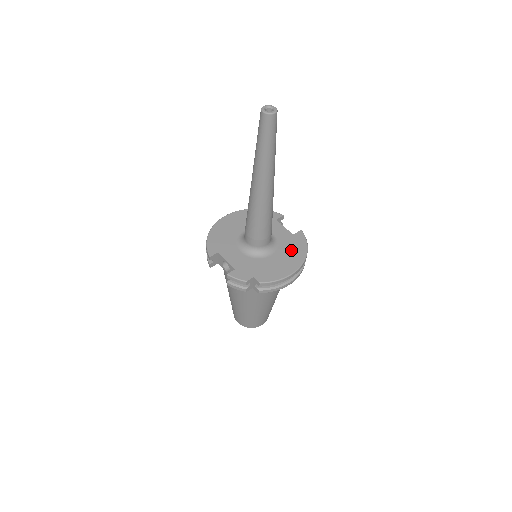
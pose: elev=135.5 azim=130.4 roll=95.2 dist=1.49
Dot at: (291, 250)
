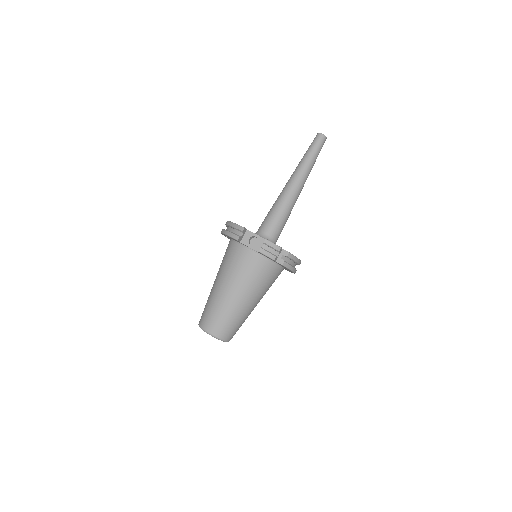
Dot at: occluded
